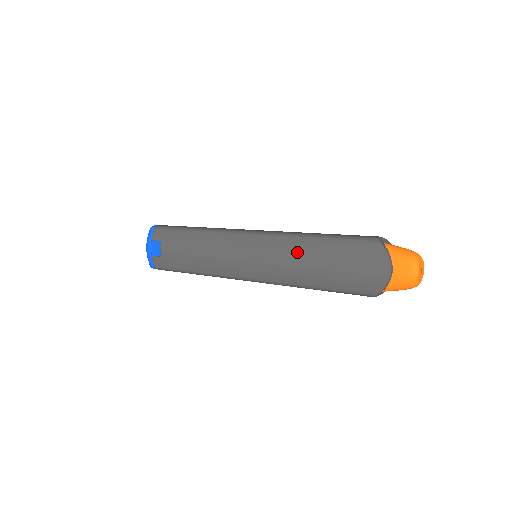
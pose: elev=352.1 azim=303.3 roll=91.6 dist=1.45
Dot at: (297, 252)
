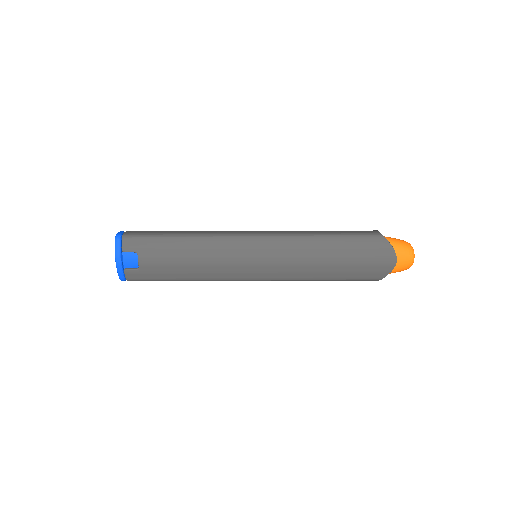
Dot at: (311, 252)
